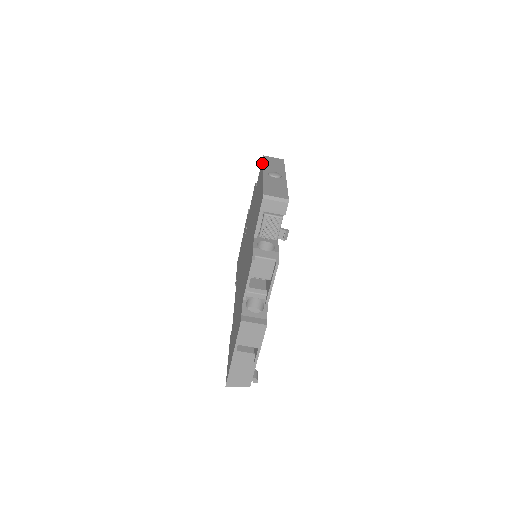
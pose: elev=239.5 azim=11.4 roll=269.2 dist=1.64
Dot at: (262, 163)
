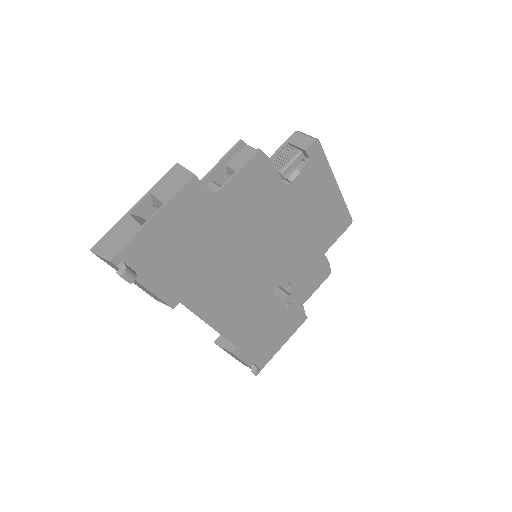
Dot at: occluded
